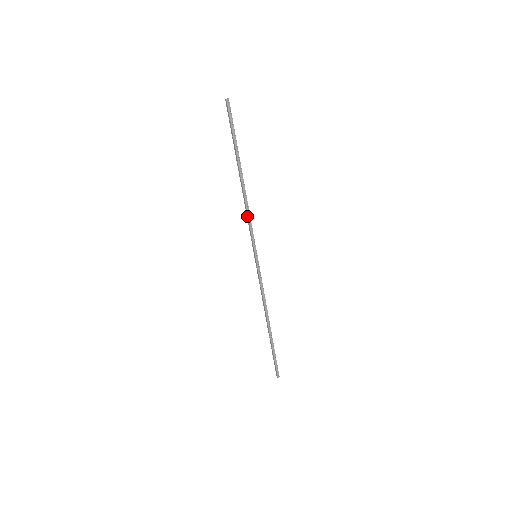
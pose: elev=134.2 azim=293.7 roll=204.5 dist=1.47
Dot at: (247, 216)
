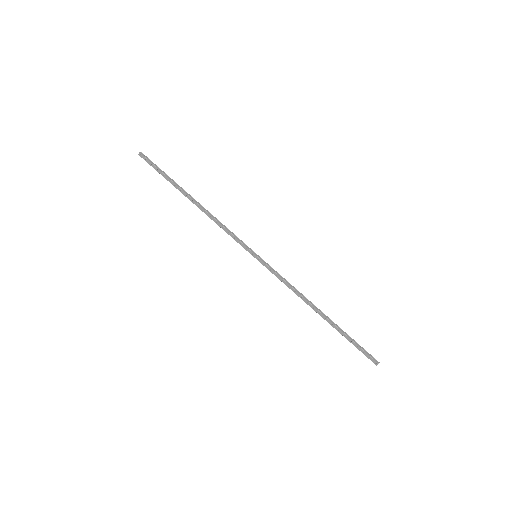
Dot at: occluded
